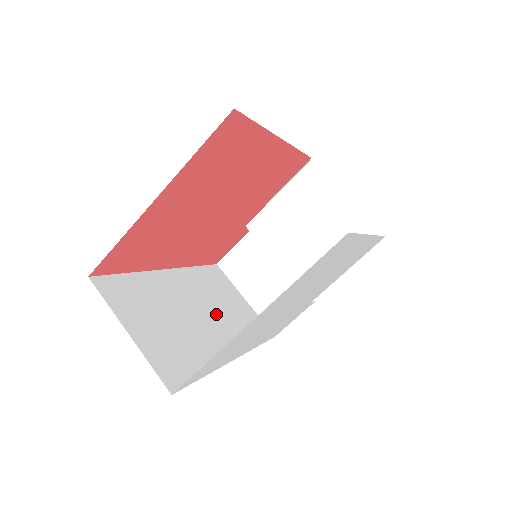
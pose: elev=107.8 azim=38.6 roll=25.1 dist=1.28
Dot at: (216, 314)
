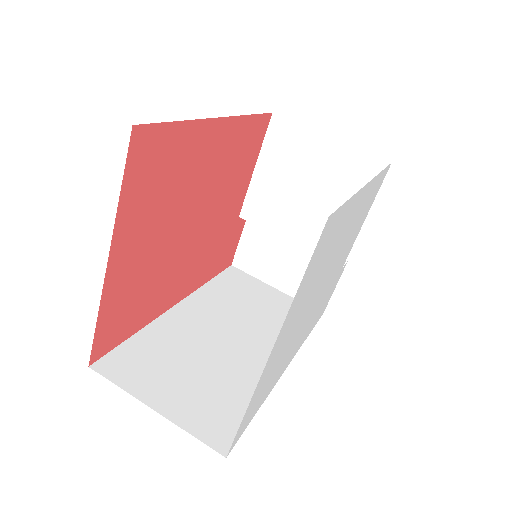
Dot at: (248, 326)
